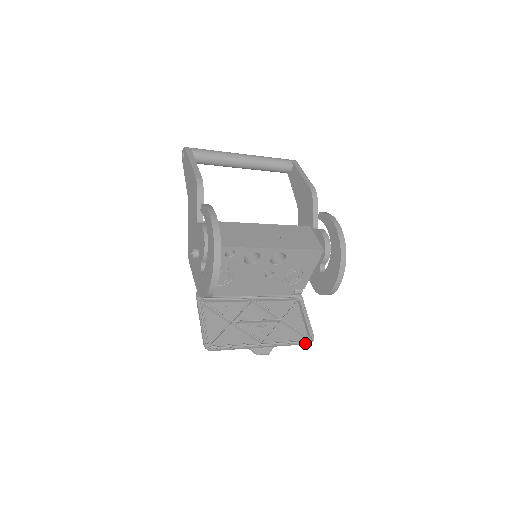
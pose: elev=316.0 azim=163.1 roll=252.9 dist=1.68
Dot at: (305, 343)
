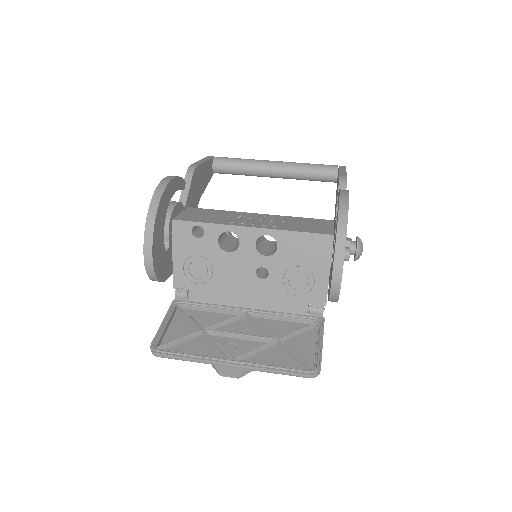
Dot at: (301, 373)
